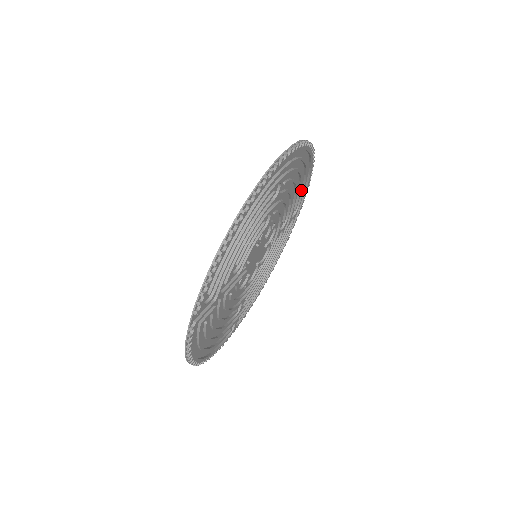
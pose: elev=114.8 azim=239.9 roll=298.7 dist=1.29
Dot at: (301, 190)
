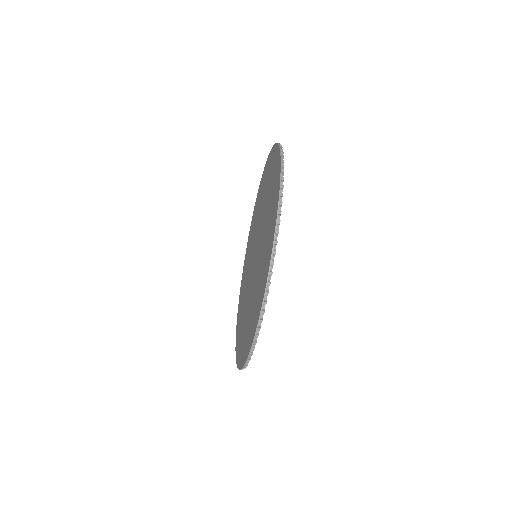
Dot at: (272, 162)
